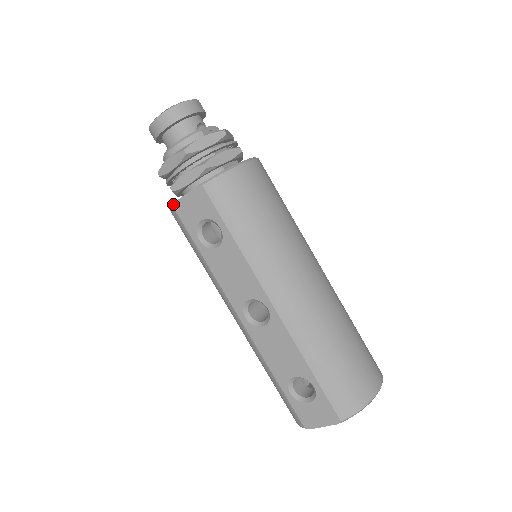
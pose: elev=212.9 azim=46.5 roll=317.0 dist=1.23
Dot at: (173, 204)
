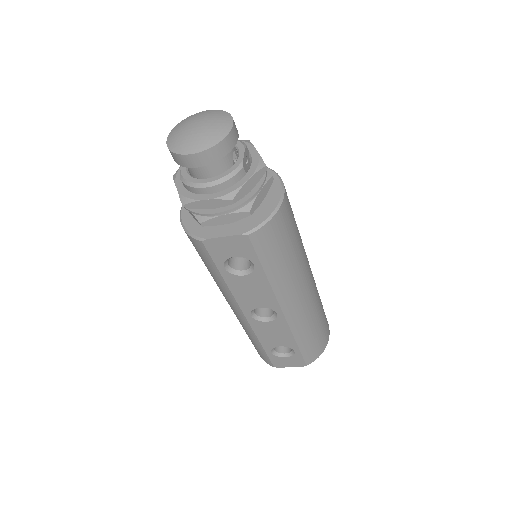
Dot at: (203, 240)
